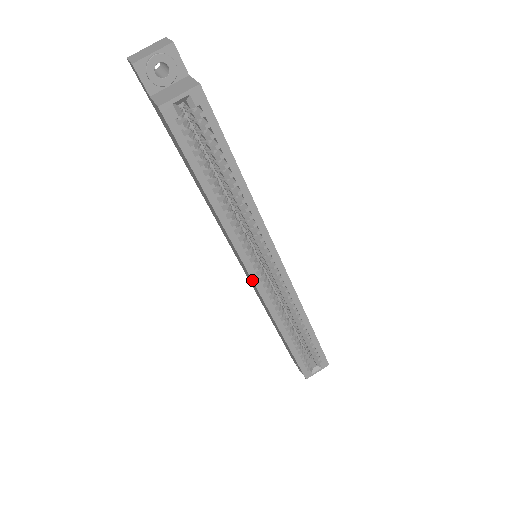
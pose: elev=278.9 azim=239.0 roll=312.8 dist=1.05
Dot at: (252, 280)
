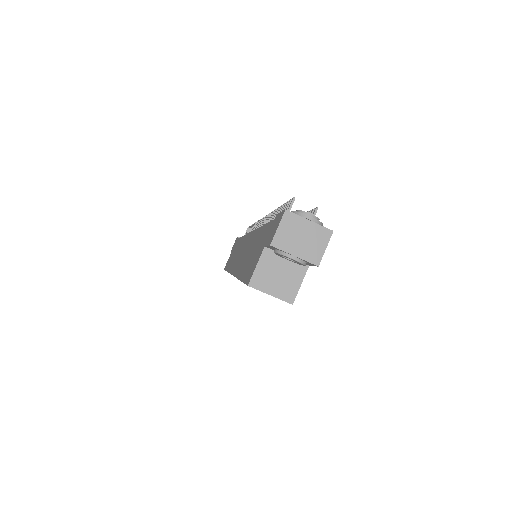
Dot at: (231, 274)
